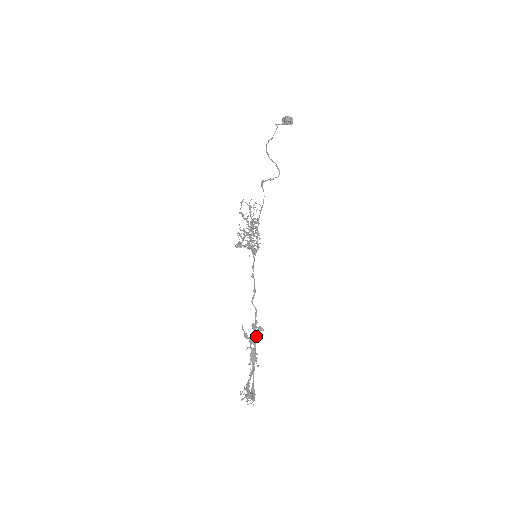
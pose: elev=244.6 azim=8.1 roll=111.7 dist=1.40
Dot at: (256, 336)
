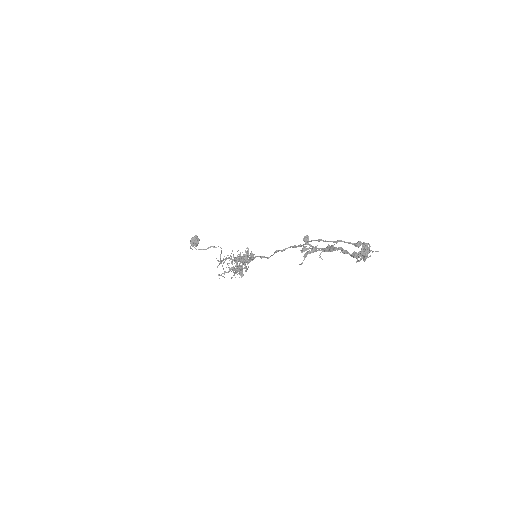
Dot at: (308, 241)
